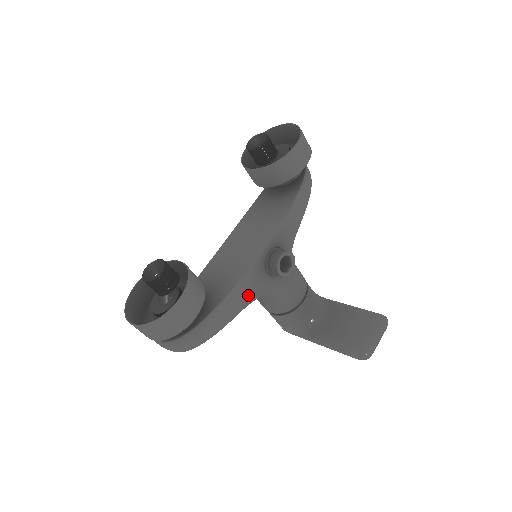
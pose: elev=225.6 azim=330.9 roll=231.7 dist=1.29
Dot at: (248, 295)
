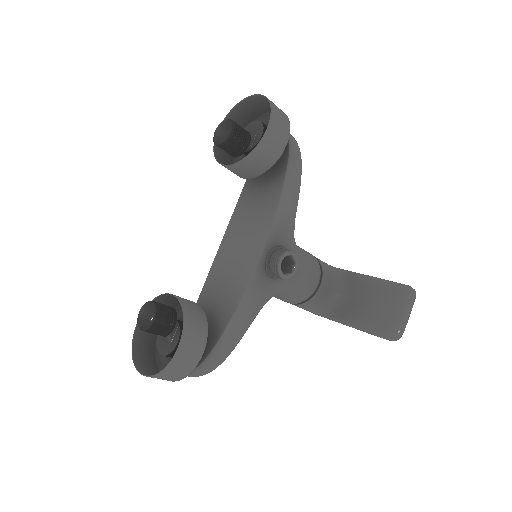
Dot at: (255, 306)
